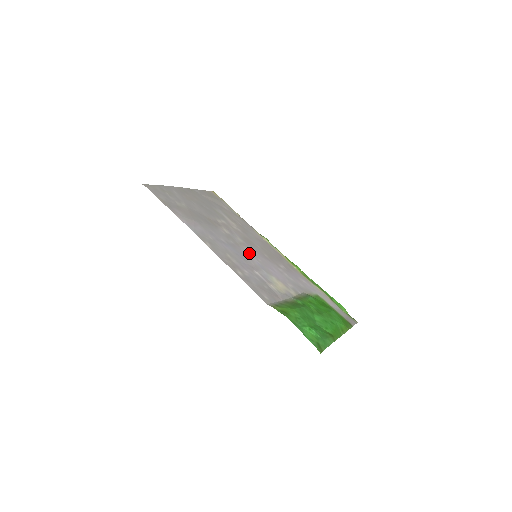
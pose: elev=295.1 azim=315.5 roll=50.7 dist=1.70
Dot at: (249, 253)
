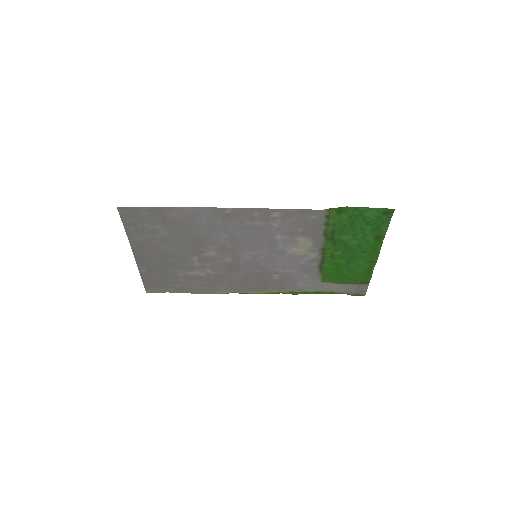
Dot at: (249, 253)
